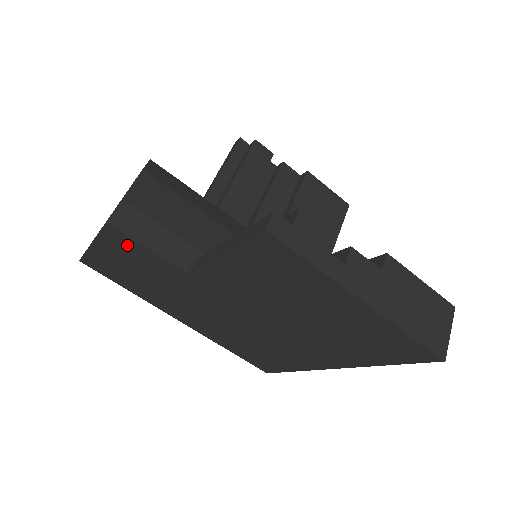
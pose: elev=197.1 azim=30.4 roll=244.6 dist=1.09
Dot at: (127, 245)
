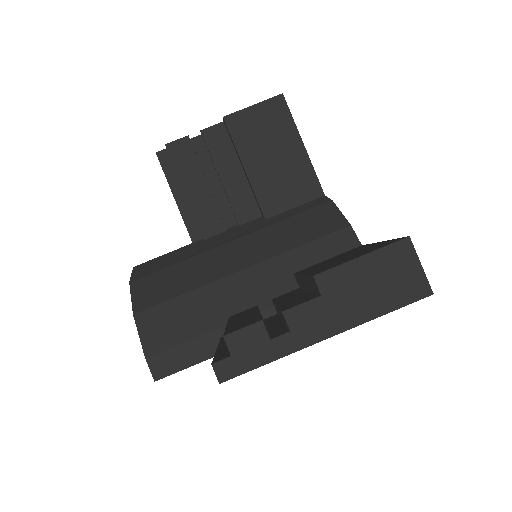
Dot at: occluded
